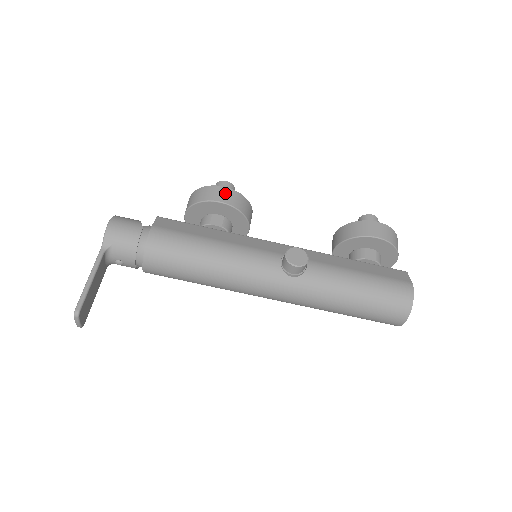
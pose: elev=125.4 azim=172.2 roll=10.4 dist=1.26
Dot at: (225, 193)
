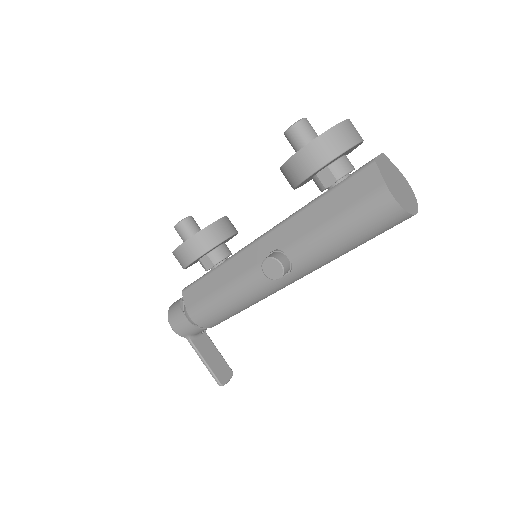
Dot at: (185, 252)
